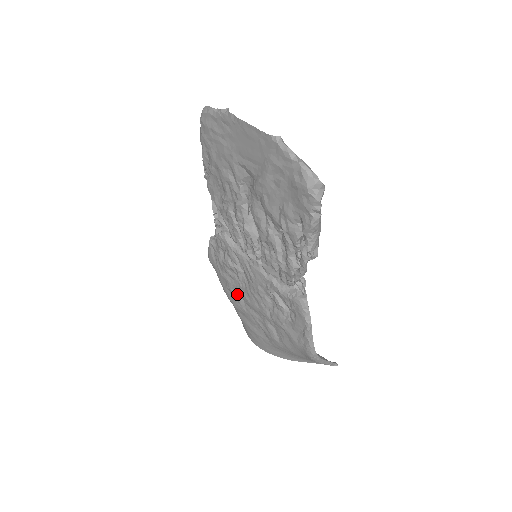
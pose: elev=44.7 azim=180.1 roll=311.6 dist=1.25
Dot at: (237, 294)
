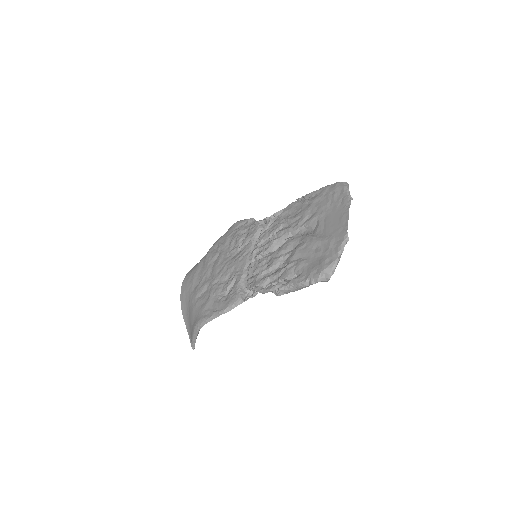
Dot at: (218, 254)
